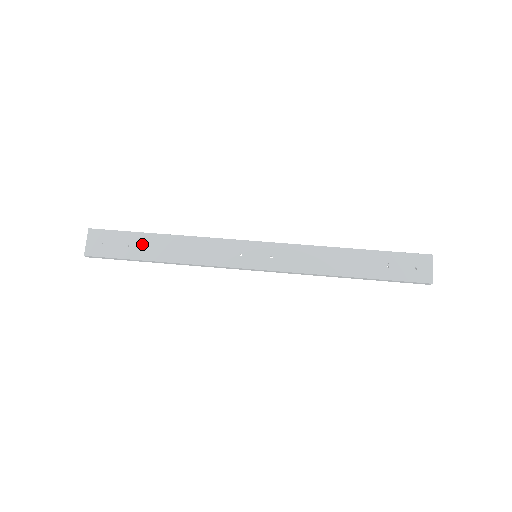
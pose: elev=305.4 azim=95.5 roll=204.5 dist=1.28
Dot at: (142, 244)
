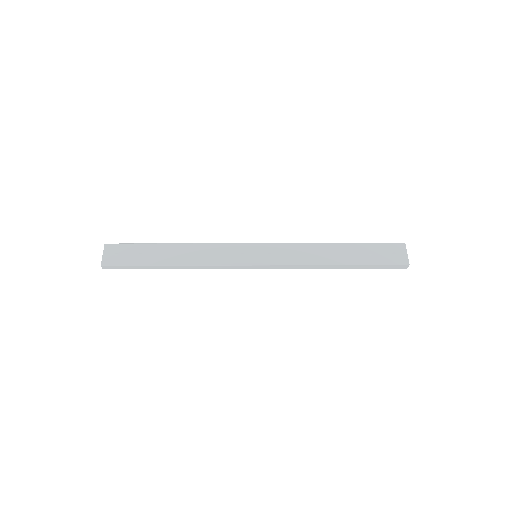
Dot at: (154, 253)
